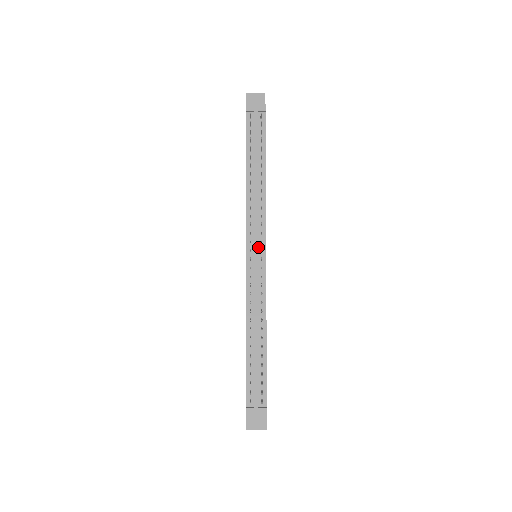
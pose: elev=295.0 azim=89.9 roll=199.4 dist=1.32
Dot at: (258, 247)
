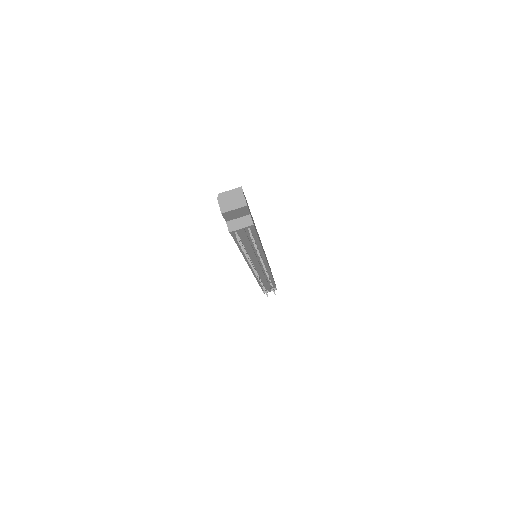
Dot at: (260, 265)
